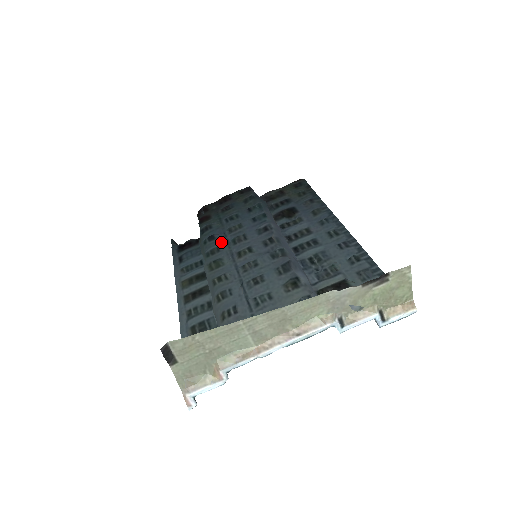
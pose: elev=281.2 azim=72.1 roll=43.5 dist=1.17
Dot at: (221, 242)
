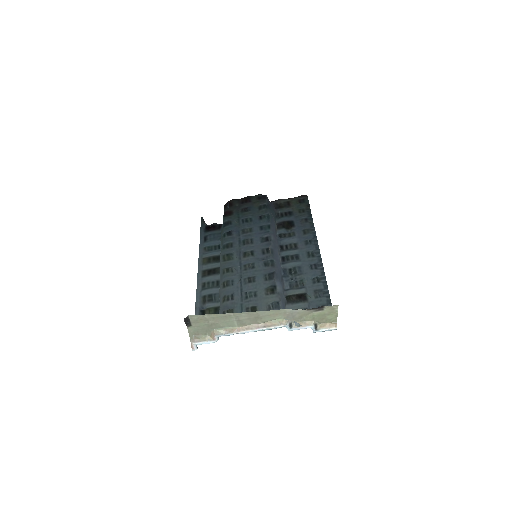
Dot at: (235, 239)
